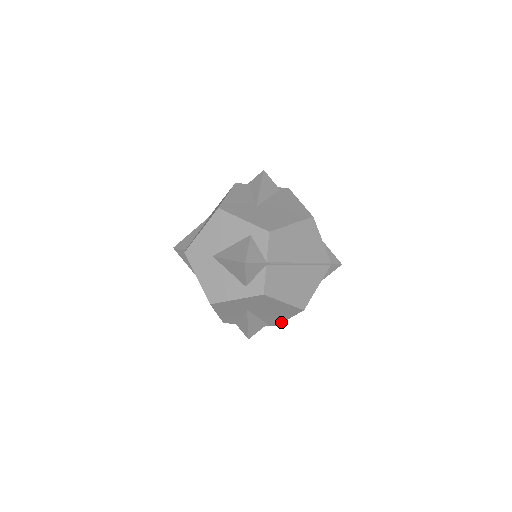
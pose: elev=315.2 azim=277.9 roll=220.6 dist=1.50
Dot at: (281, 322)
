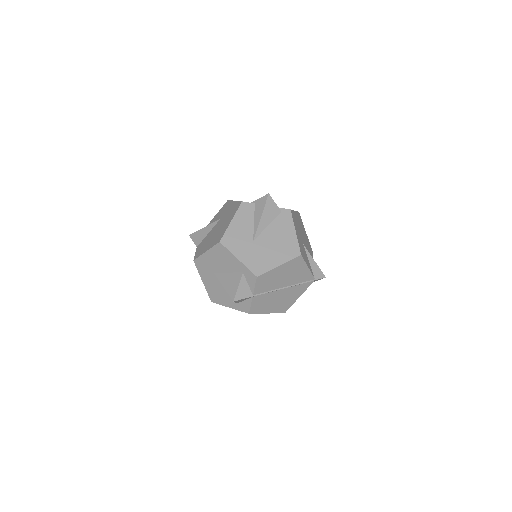
Dot at: occluded
